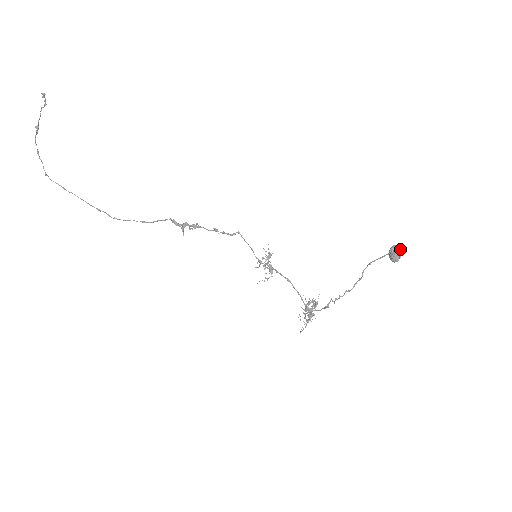
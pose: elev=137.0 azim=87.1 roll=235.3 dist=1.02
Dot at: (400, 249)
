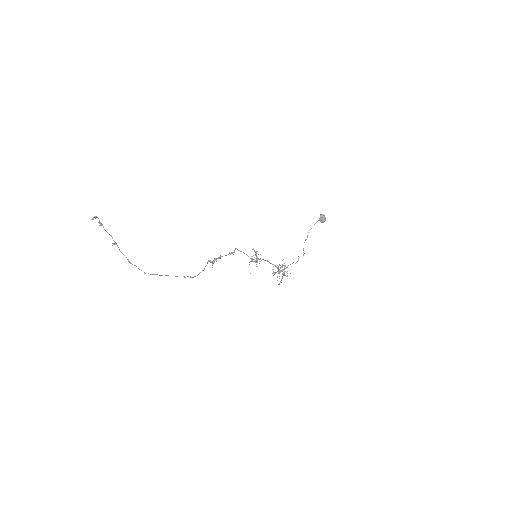
Dot at: (324, 215)
